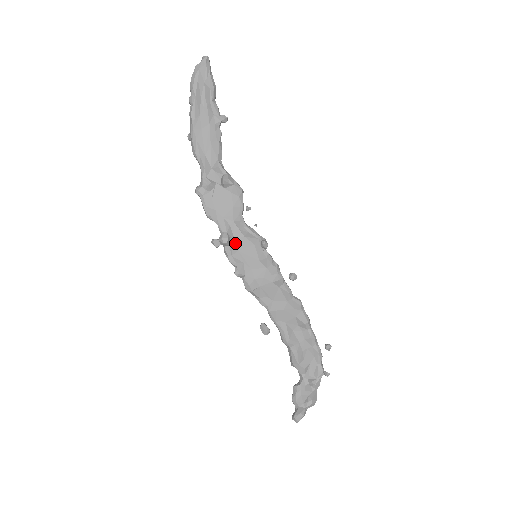
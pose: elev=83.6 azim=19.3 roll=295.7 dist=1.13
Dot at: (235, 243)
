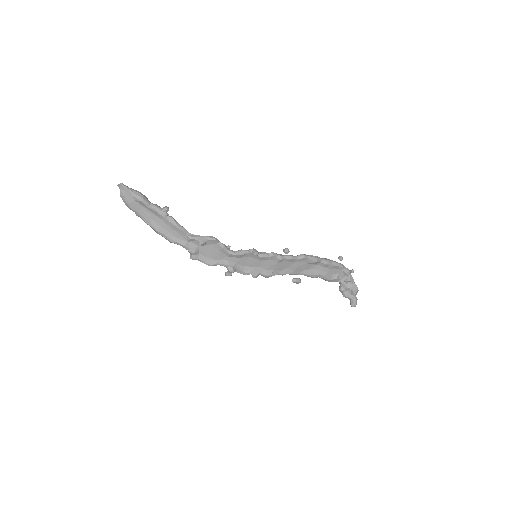
Dot at: (239, 265)
